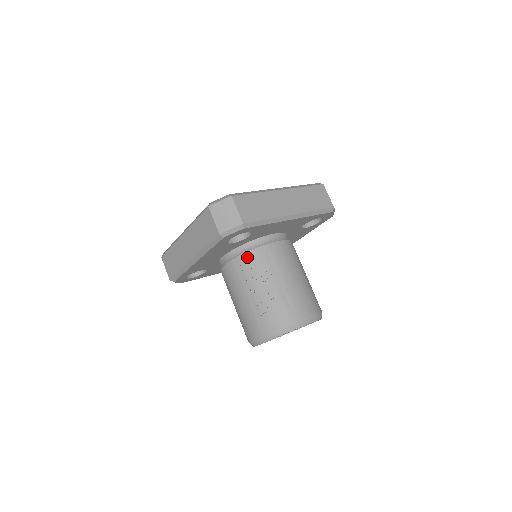
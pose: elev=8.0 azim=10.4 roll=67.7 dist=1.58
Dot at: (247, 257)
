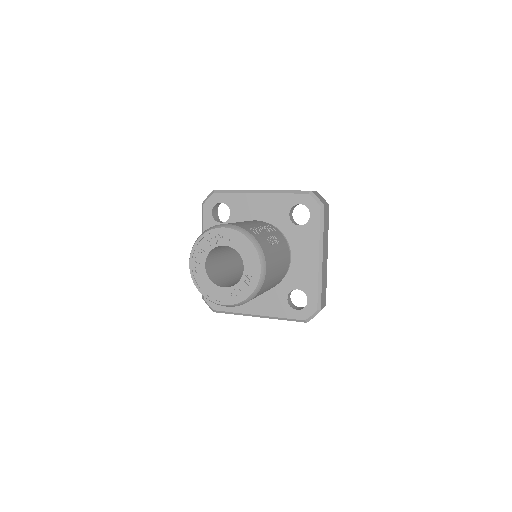
Dot at: (277, 230)
